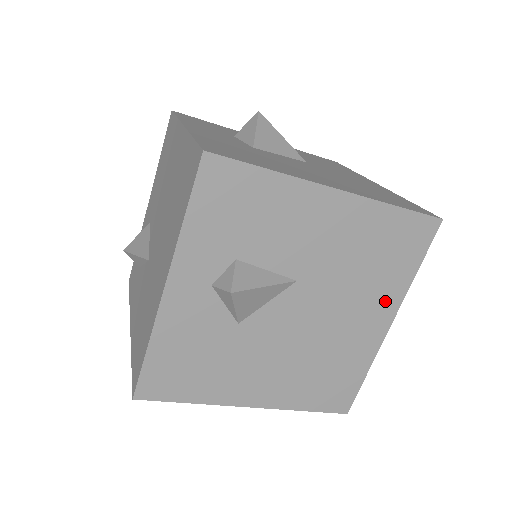
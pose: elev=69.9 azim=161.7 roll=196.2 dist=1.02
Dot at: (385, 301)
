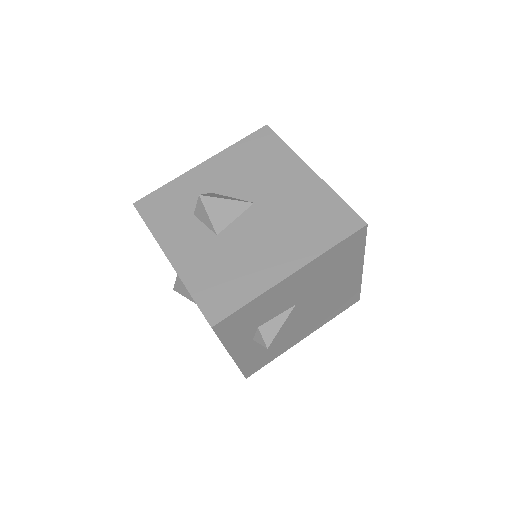
Dot at: (353, 267)
